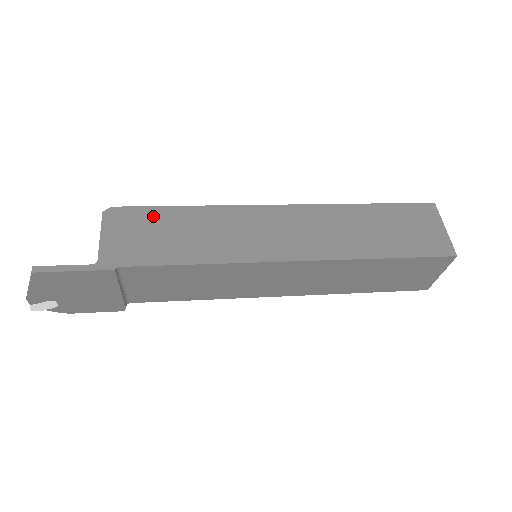
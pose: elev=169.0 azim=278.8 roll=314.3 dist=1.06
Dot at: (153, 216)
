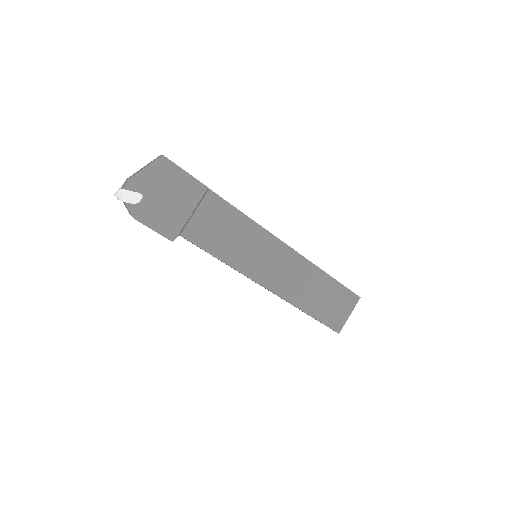
Dot at: occluded
